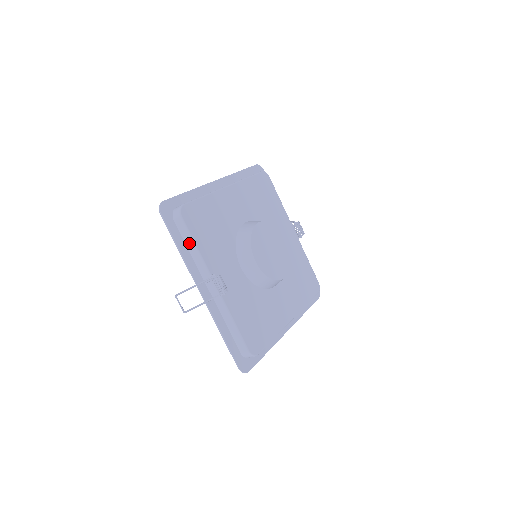
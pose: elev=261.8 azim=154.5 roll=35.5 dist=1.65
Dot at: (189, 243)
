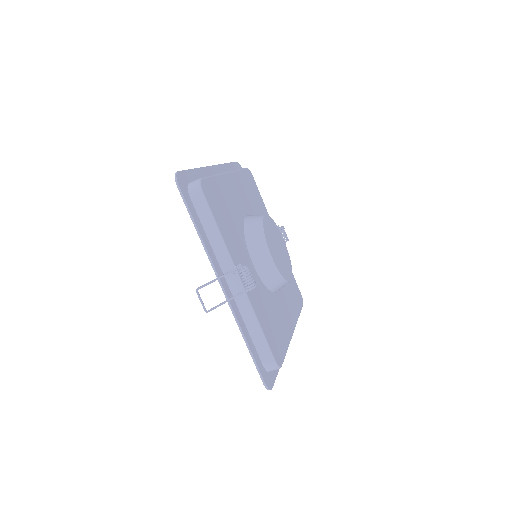
Dot at: (209, 226)
